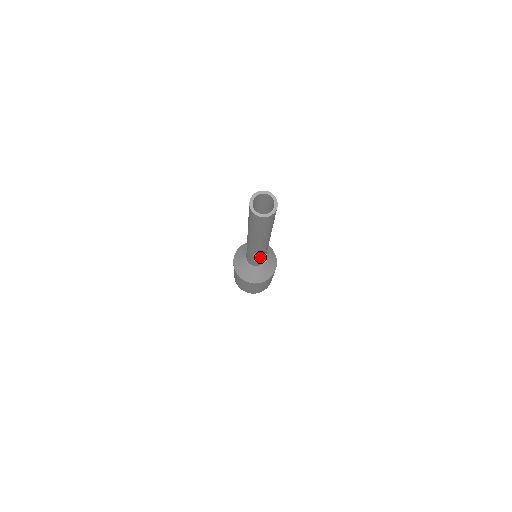
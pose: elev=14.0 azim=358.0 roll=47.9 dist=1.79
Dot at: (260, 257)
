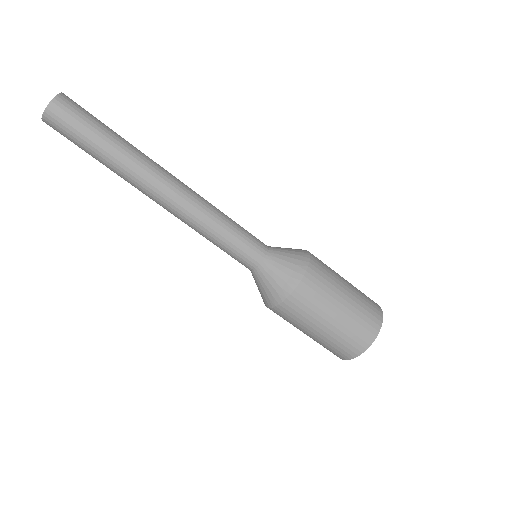
Dot at: (214, 236)
